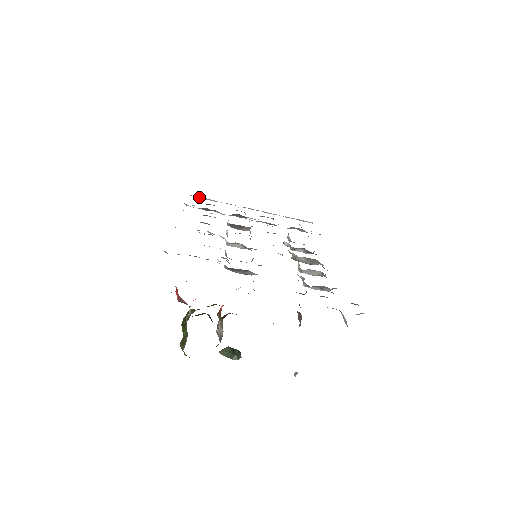
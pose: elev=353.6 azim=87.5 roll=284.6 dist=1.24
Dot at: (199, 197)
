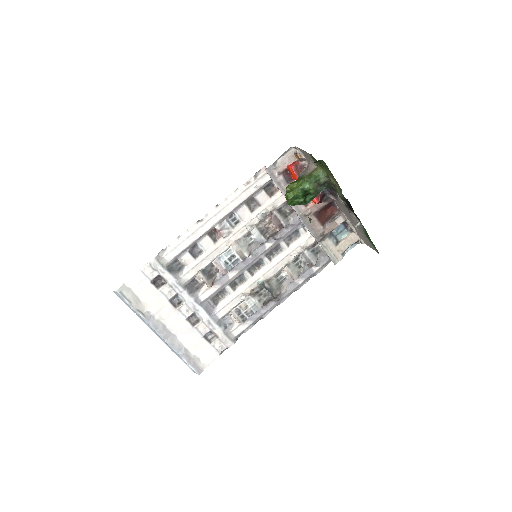
Dot at: (124, 295)
